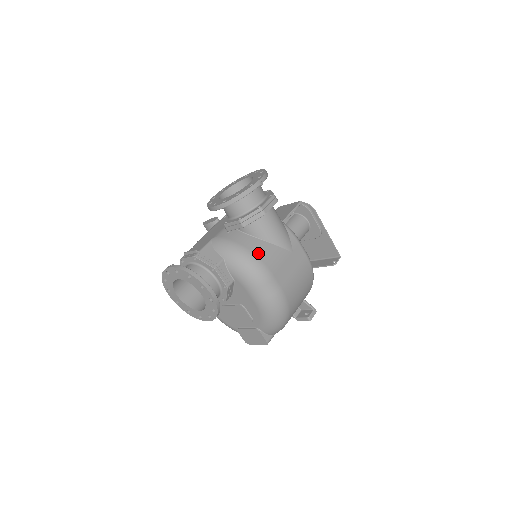
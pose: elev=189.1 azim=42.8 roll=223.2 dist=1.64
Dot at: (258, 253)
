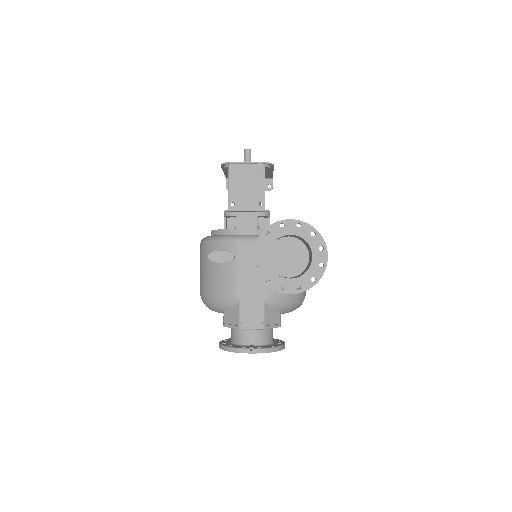
Dot at: occluded
